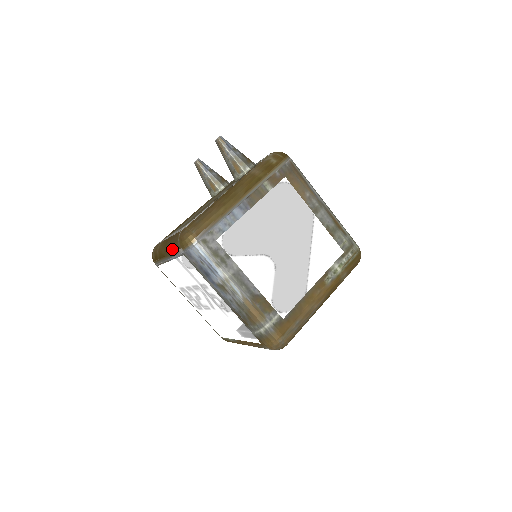
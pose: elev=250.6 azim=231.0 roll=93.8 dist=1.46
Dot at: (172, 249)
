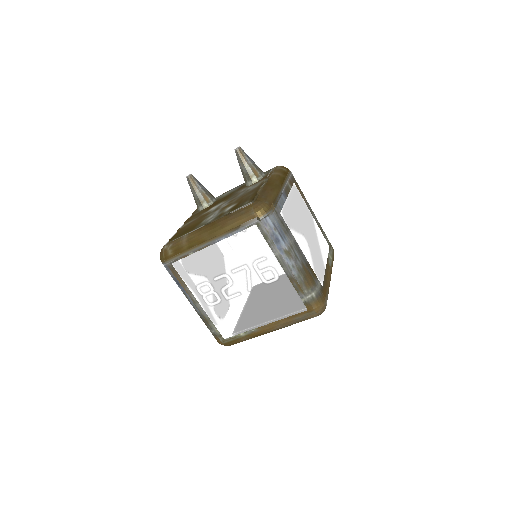
Dot at: (233, 225)
